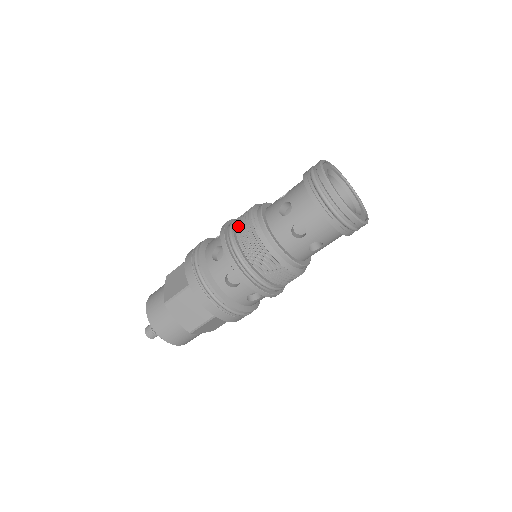
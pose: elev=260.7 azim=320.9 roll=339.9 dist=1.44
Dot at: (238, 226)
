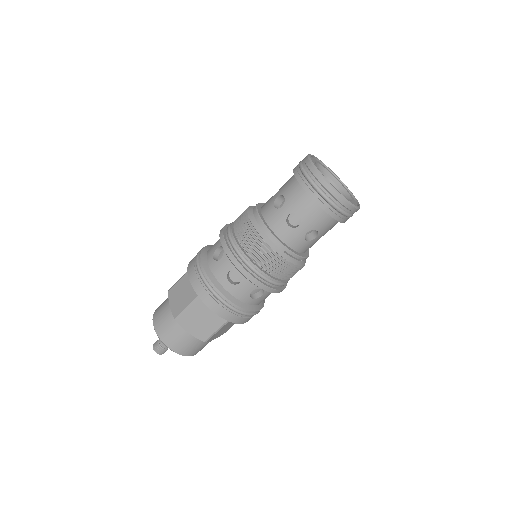
Dot at: occluded
